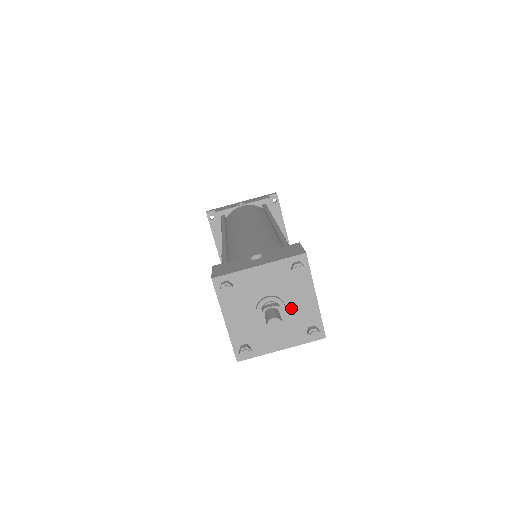
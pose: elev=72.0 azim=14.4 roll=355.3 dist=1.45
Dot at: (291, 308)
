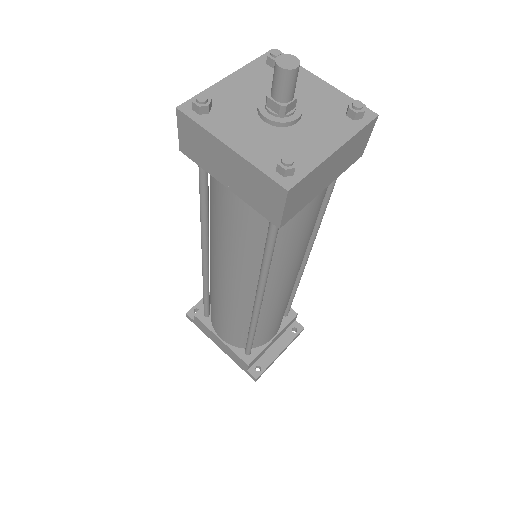
Dot at: (298, 131)
